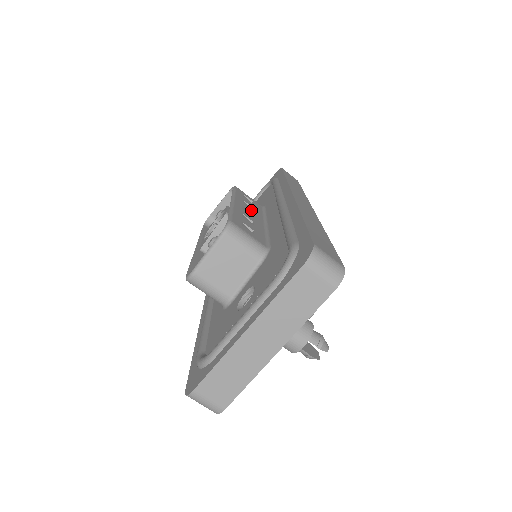
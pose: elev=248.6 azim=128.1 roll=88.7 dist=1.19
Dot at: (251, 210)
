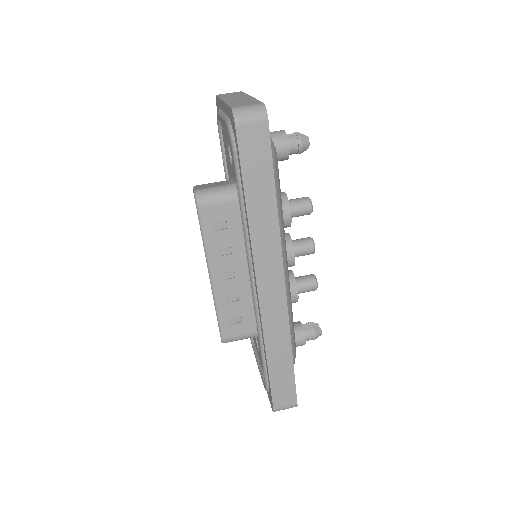
Dot at: occluded
